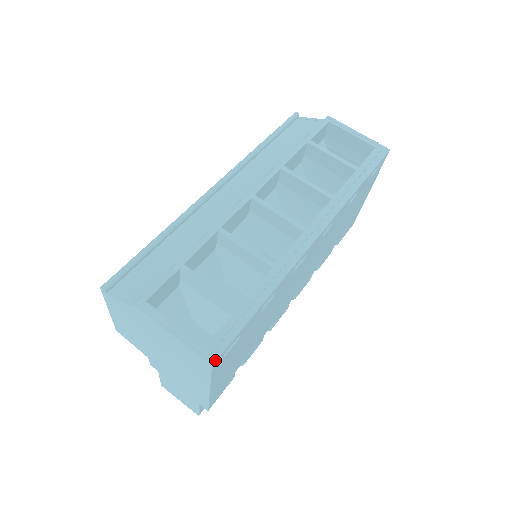
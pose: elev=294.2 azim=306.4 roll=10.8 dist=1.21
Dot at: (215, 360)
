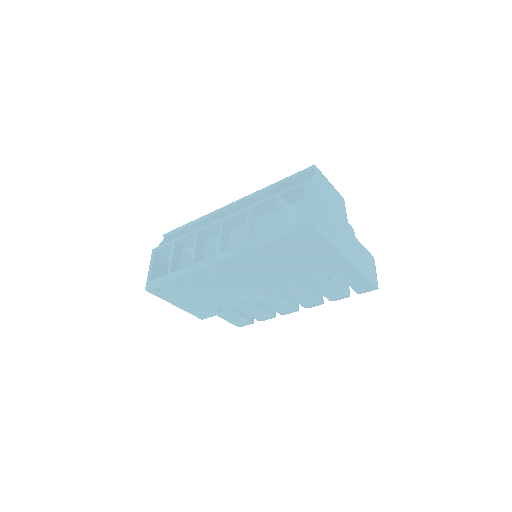
Dot at: (147, 289)
